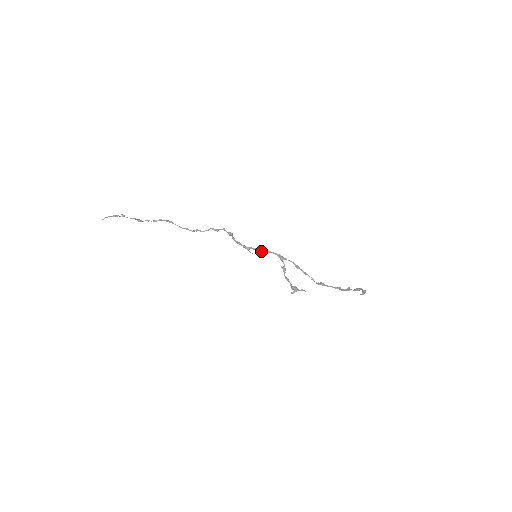
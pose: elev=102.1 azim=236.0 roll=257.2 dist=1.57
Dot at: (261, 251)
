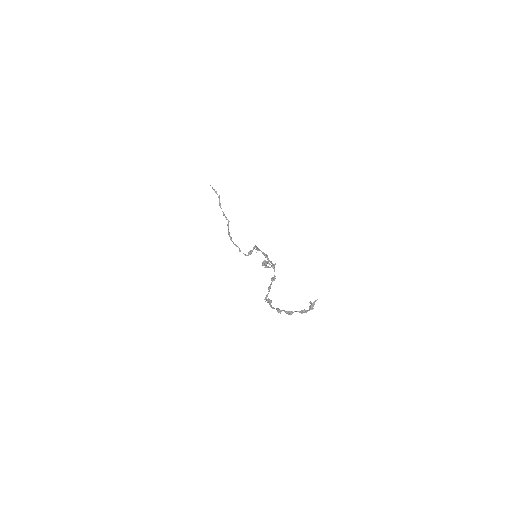
Dot at: occluded
